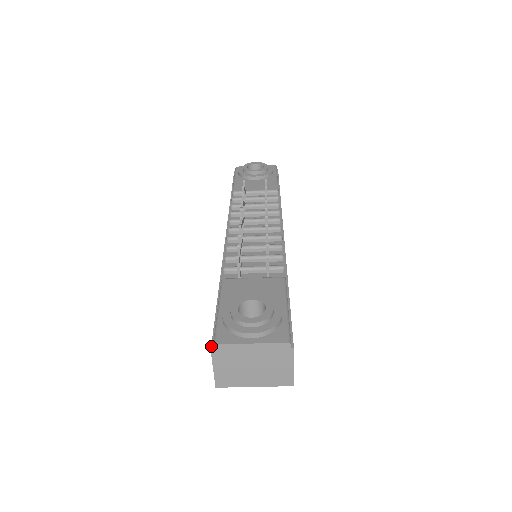
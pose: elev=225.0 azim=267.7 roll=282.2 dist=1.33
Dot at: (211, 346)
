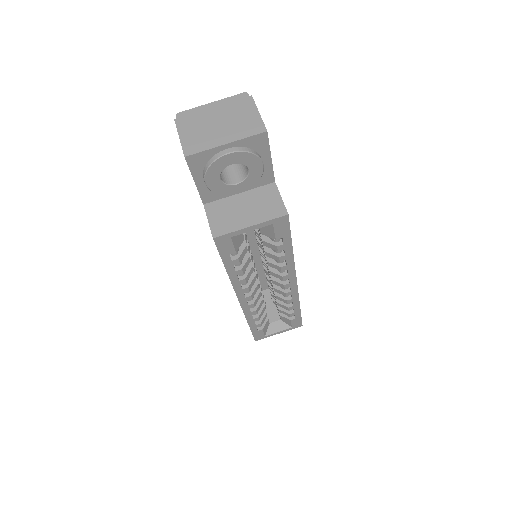
Dot at: (176, 123)
